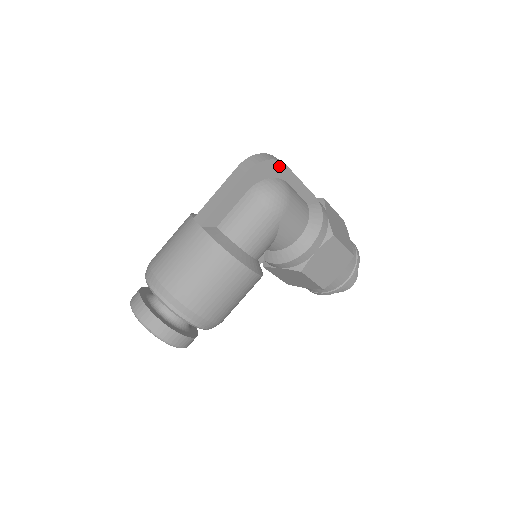
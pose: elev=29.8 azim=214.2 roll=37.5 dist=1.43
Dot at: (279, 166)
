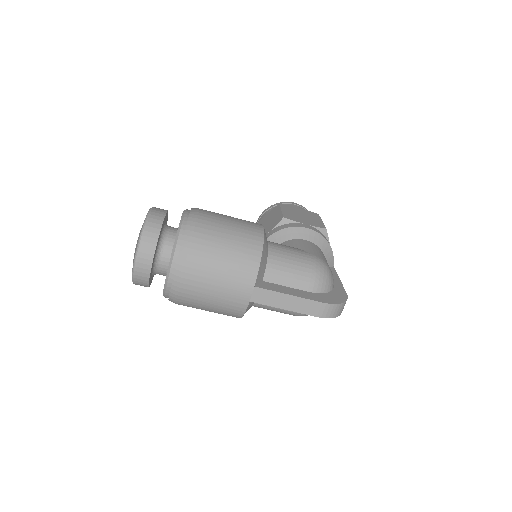
Dot at: occluded
